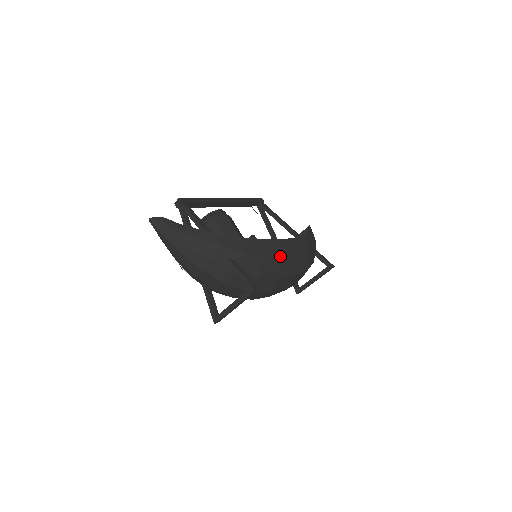
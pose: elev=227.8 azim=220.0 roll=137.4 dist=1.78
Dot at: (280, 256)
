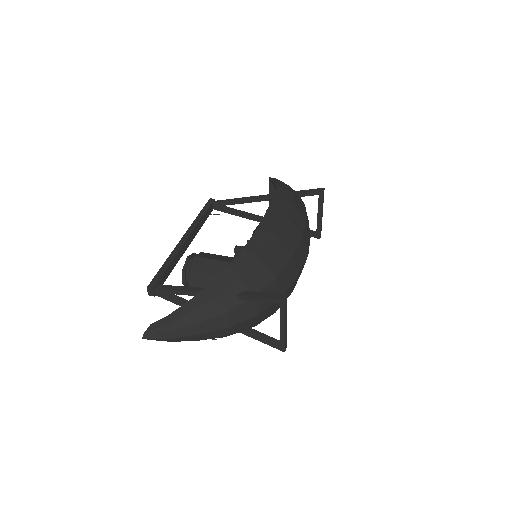
Dot at: (274, 241)
